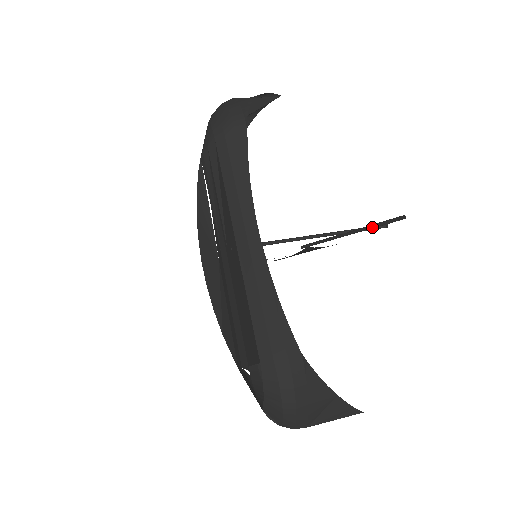
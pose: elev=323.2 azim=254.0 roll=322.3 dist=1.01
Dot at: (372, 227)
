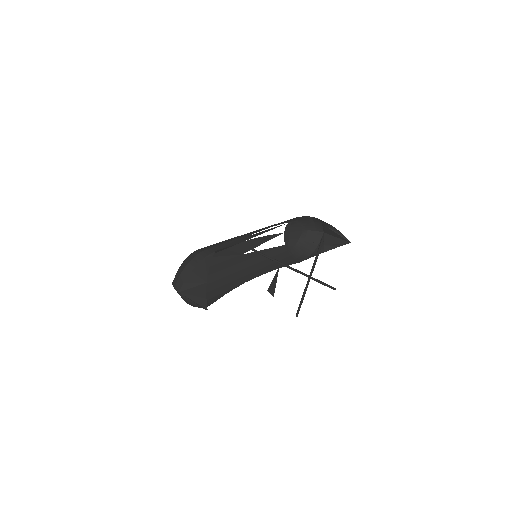
Dot at: (315, 260)
